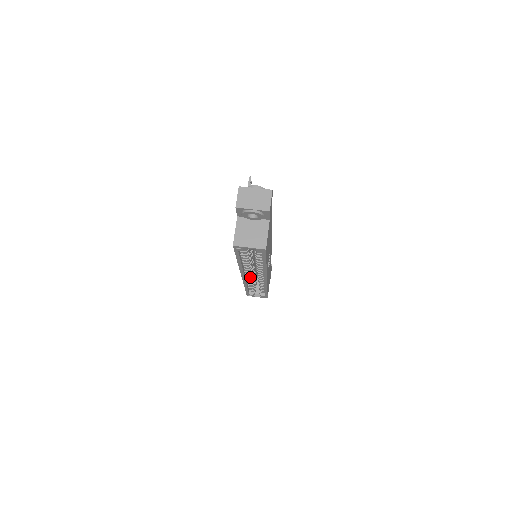
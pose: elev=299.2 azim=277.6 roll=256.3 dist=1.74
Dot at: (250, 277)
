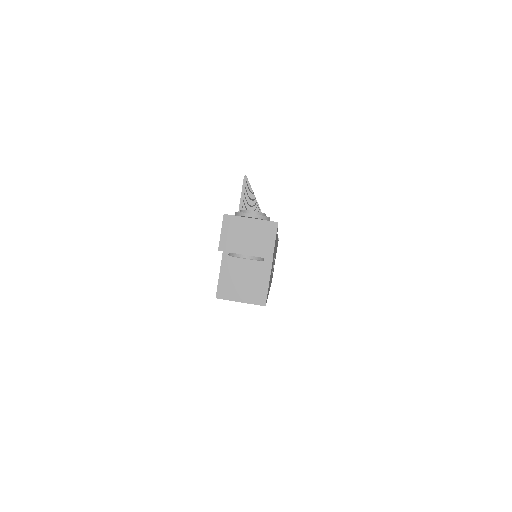
Dot at: occluded
